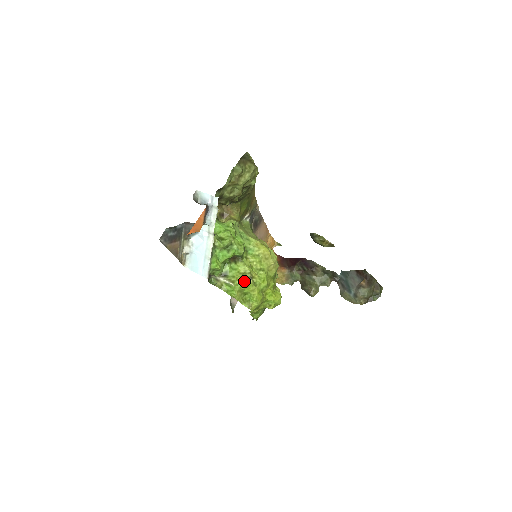
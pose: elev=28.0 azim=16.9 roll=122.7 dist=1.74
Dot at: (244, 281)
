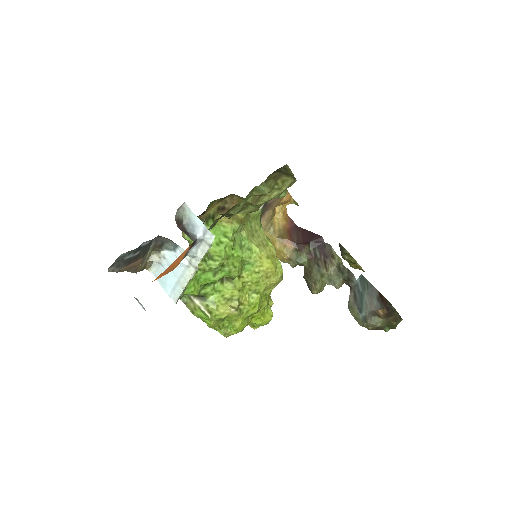
Dot at: (226, 312)
